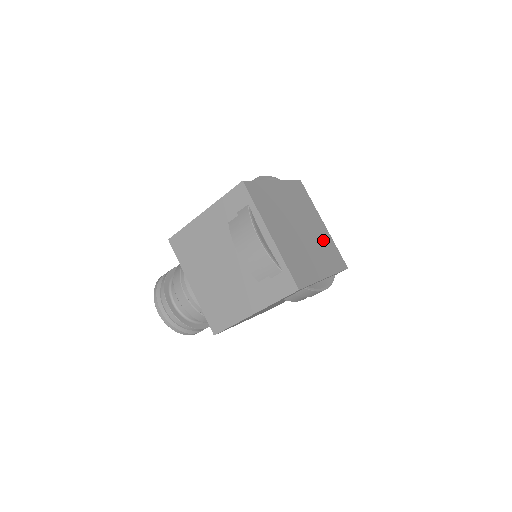
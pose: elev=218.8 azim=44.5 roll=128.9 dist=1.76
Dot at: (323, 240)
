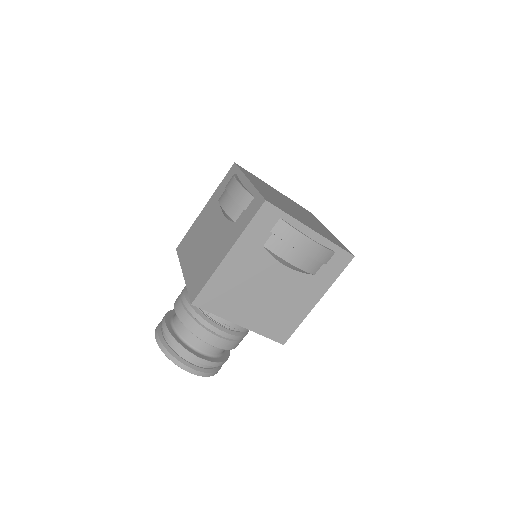
Dot at: (323, 230)
